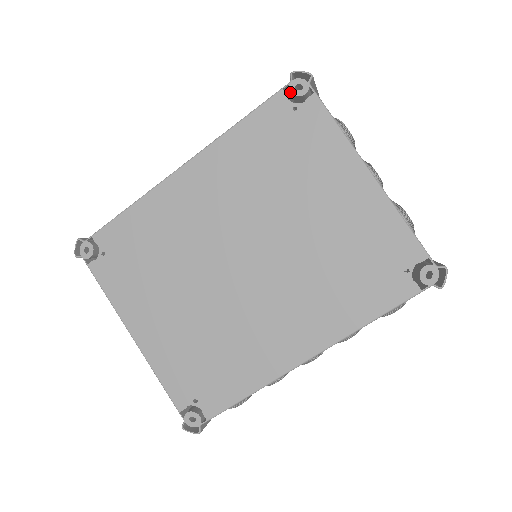
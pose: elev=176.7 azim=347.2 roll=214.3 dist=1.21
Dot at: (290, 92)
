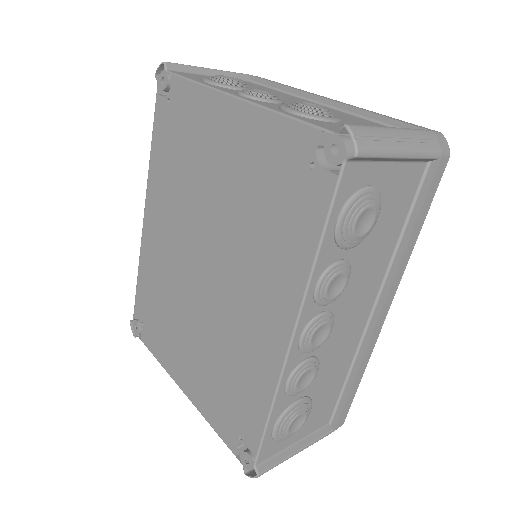
Dot at: (162, 91)
